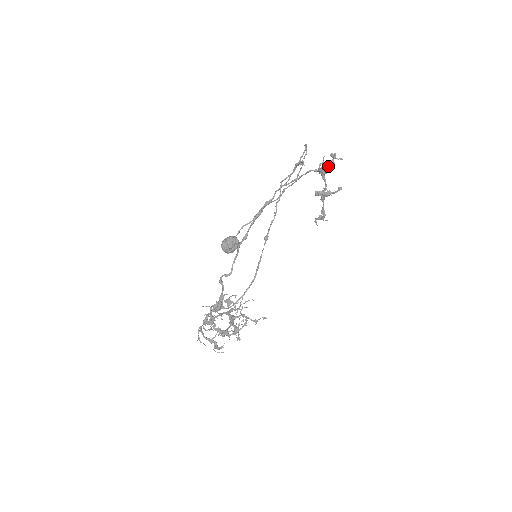
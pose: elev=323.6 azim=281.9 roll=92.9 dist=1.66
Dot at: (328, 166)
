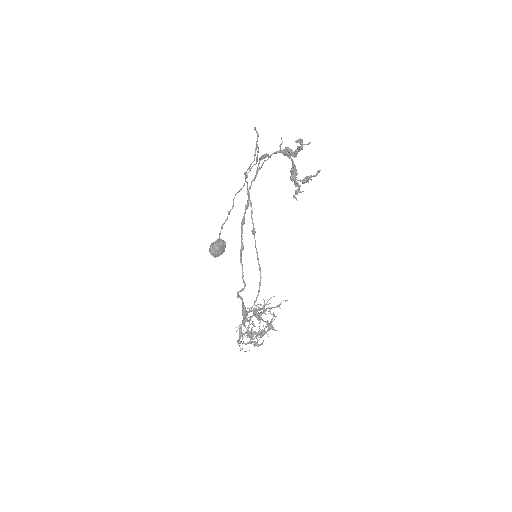
Dot at: (297, 152)
